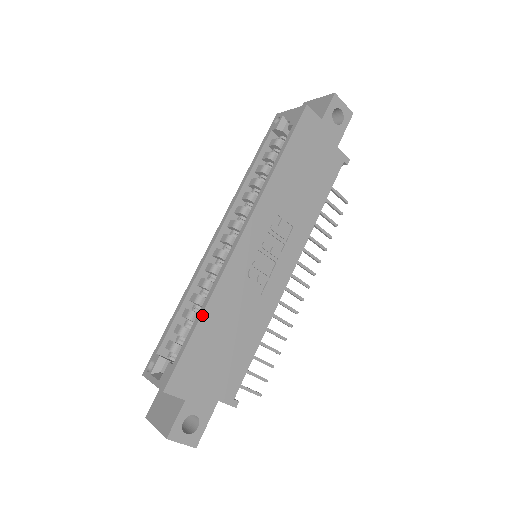
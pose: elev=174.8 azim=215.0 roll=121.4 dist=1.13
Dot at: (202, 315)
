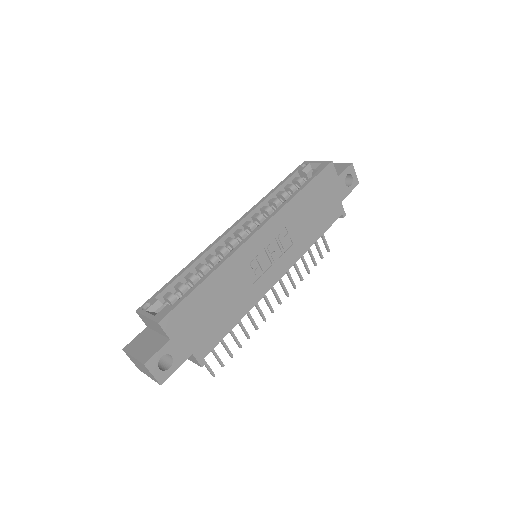
Dot at: (209, 276)
